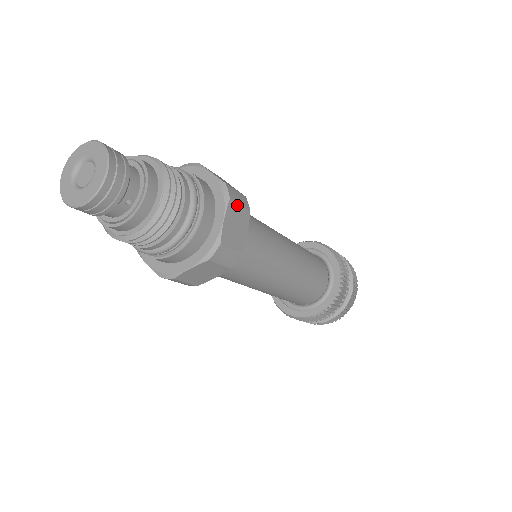
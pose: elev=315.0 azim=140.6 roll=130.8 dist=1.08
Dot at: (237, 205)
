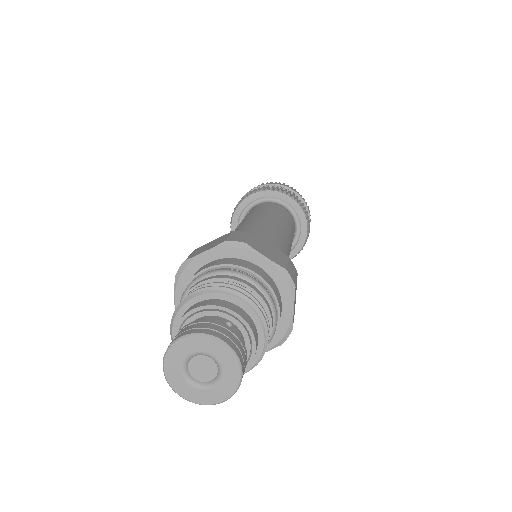
Dot at: (296, 283)
